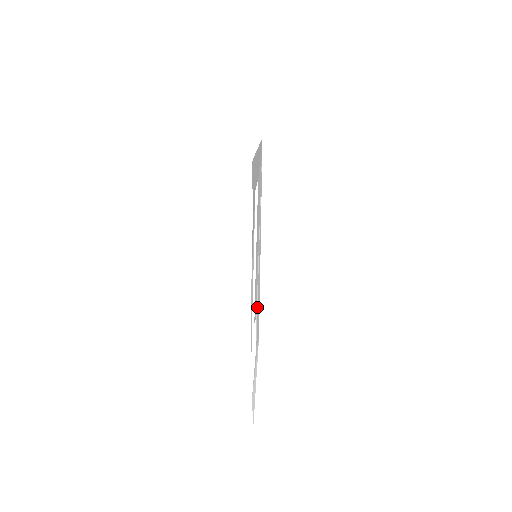
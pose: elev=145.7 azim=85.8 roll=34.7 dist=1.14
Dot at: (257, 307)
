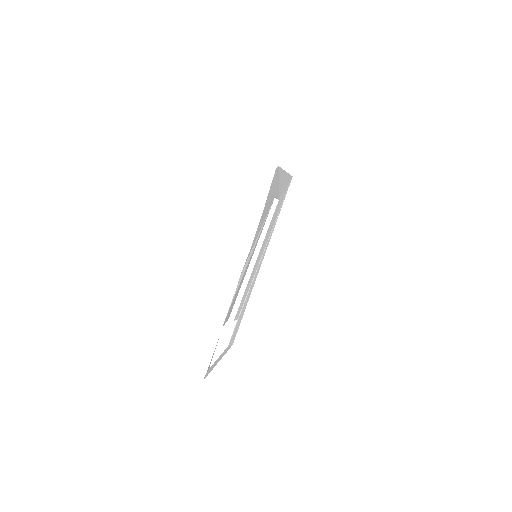
Dot at: (241, 312)
